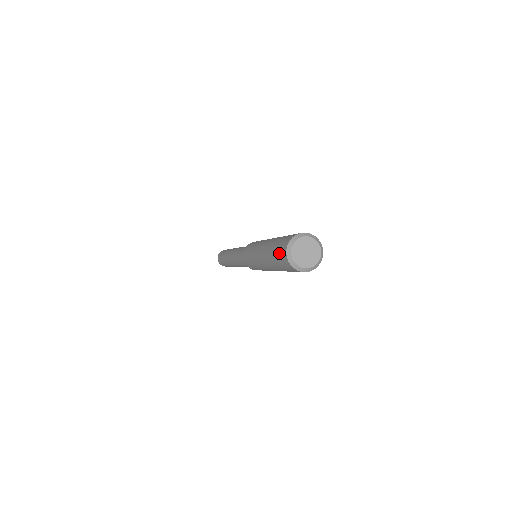
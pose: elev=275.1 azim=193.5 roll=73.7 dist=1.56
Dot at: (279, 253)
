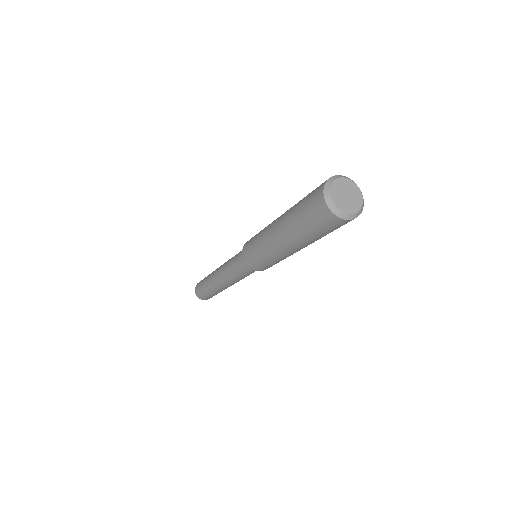
Dot at: (313, 191)
